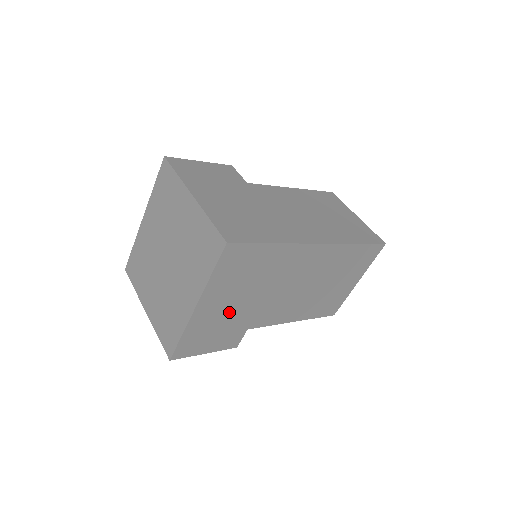
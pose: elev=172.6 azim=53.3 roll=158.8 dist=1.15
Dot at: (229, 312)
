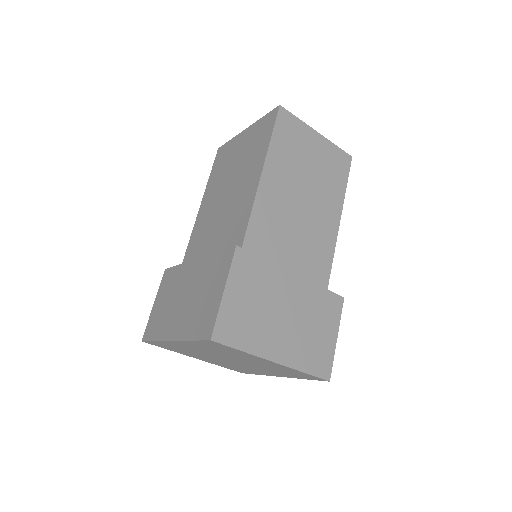
Dot at: occluded
